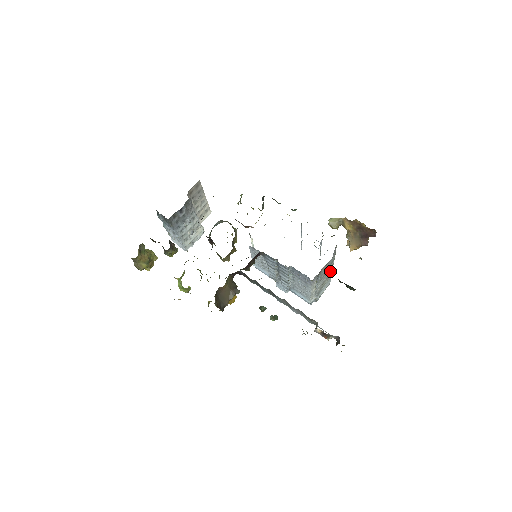
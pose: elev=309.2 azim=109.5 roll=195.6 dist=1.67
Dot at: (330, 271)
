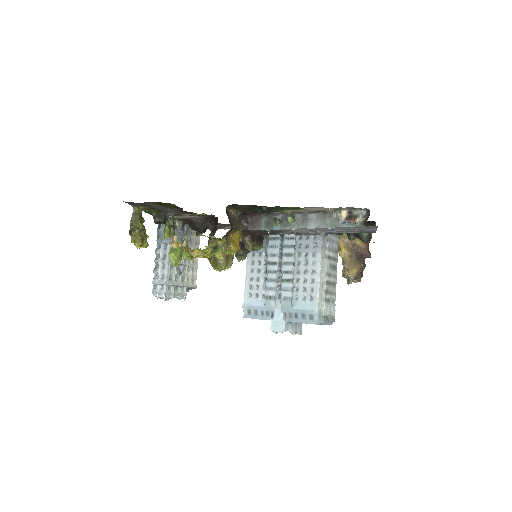
Dot at: (335, 274)
